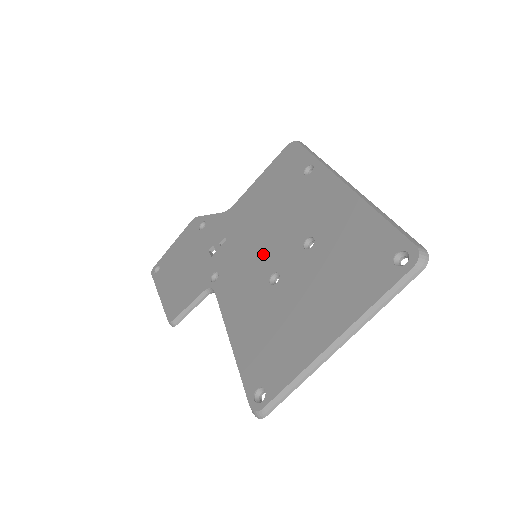
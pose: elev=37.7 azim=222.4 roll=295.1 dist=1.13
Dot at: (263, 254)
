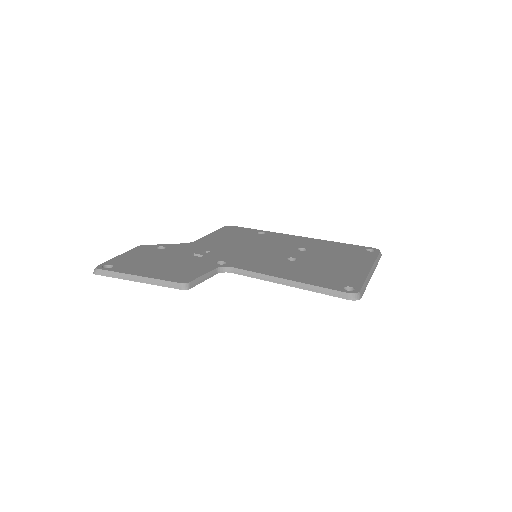
Dot at: (266, 253)
